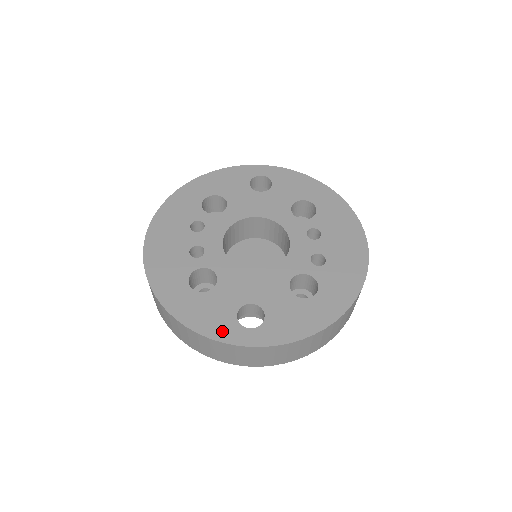
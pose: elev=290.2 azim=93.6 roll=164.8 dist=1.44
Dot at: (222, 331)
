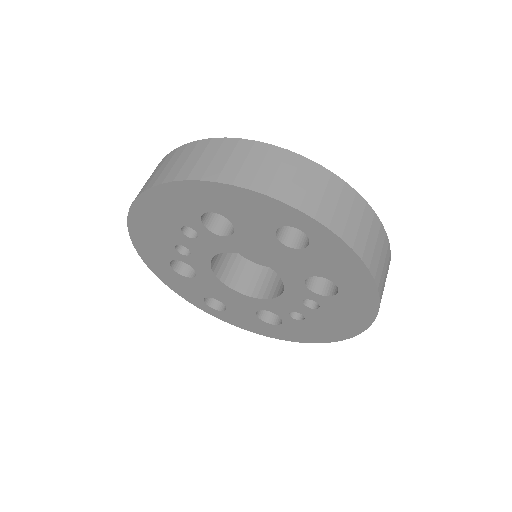
Dot at: (189, 298)
